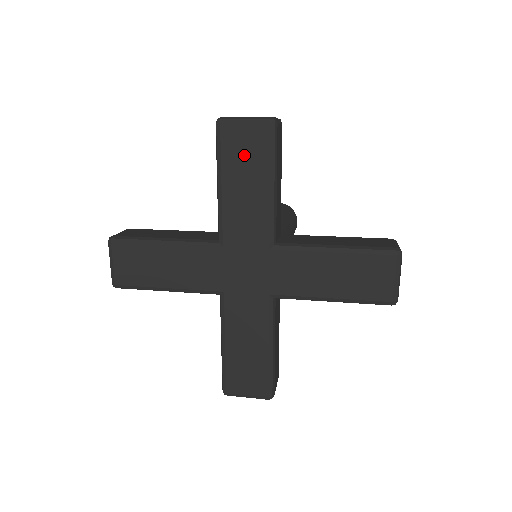
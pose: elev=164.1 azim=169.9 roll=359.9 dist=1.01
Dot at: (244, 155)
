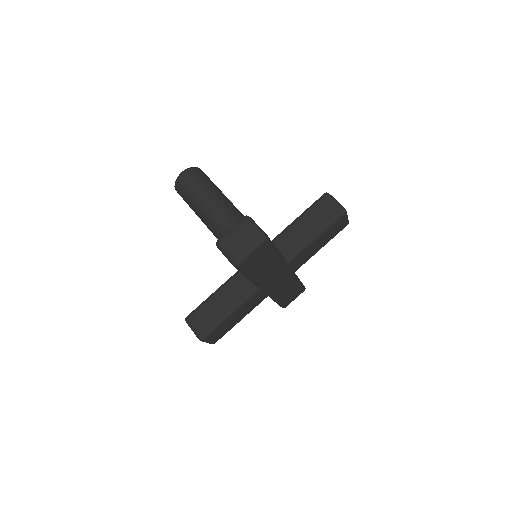
Dot at: (258, 261)
